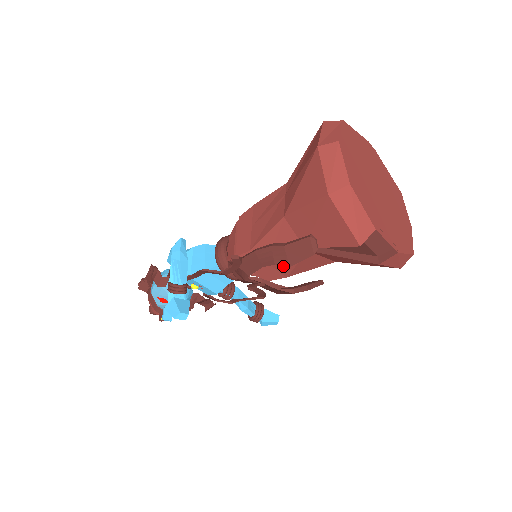
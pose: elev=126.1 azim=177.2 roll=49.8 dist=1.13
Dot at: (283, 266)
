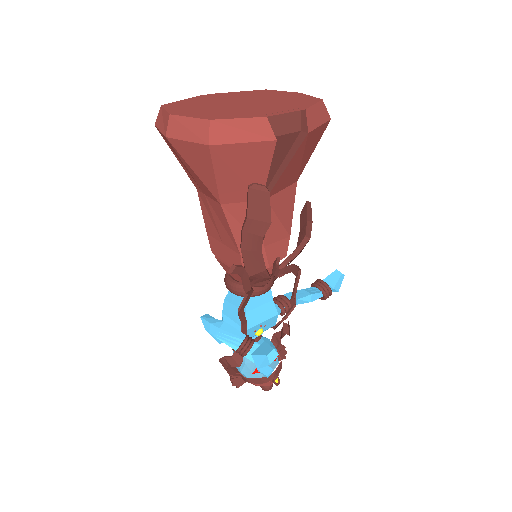
Dot at: (274, 233)
